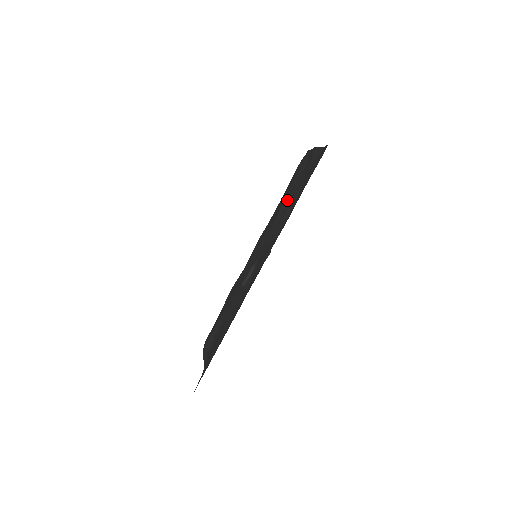
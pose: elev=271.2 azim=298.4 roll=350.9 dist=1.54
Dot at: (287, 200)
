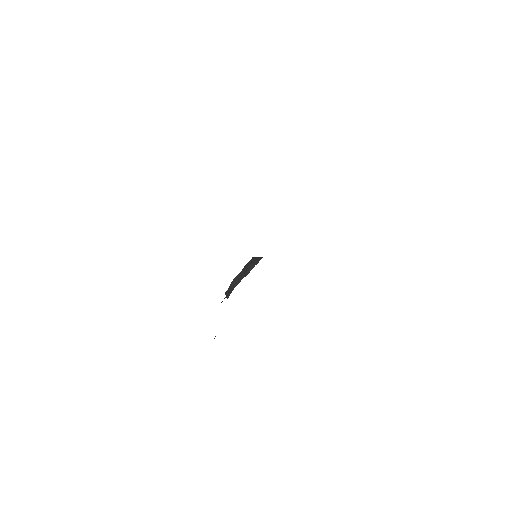
Dot at: occluded
